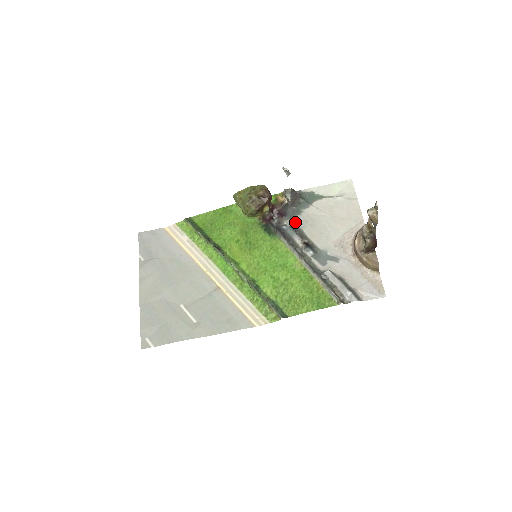
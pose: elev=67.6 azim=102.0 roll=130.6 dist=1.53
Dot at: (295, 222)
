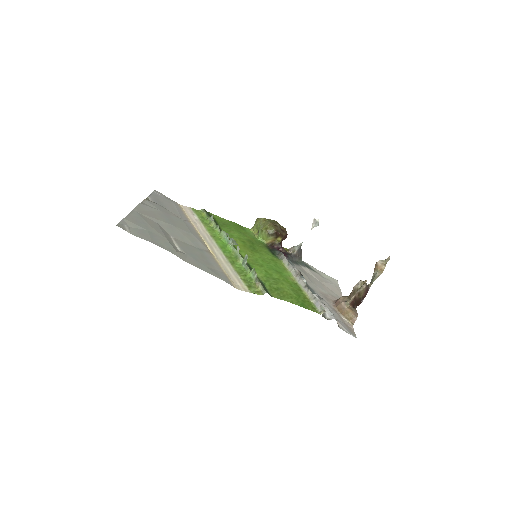
Dot at: occluded
